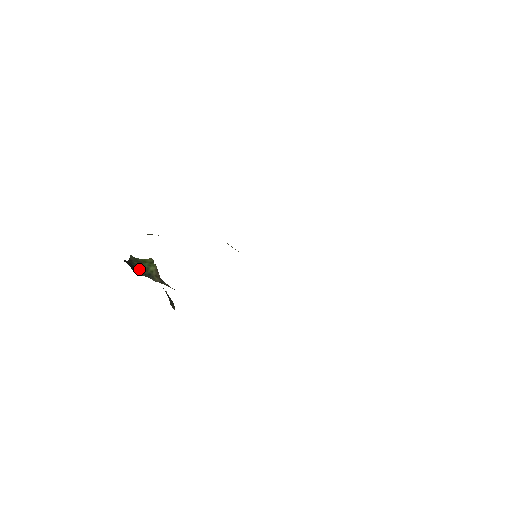
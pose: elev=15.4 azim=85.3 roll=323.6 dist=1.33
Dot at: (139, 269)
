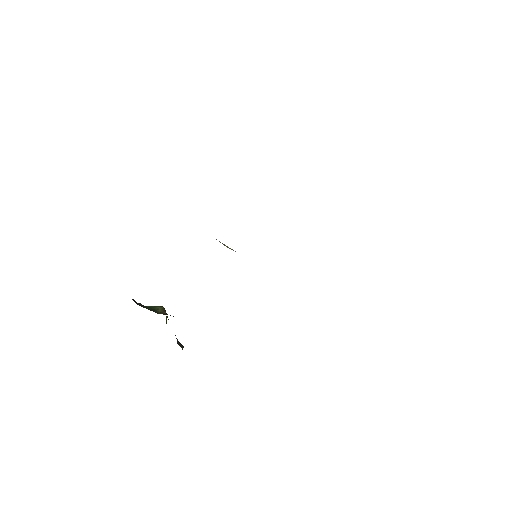
Dot at: (143, 306)
